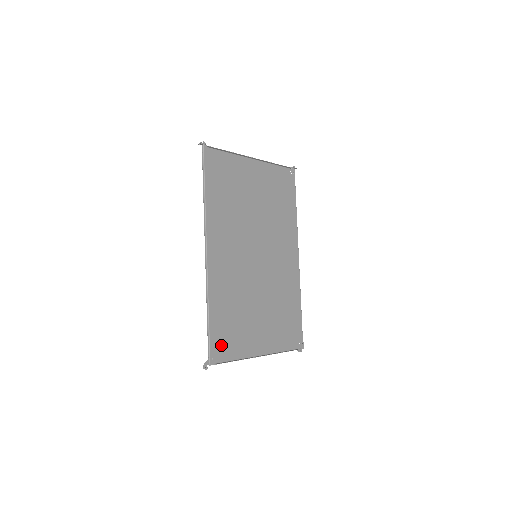
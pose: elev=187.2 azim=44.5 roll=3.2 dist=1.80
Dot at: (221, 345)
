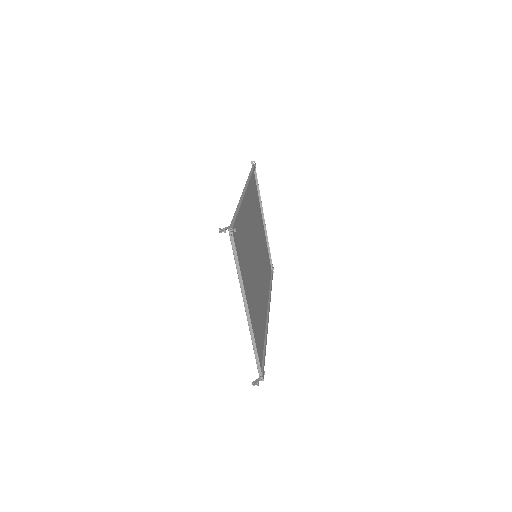
Dot at: (235, 242)
